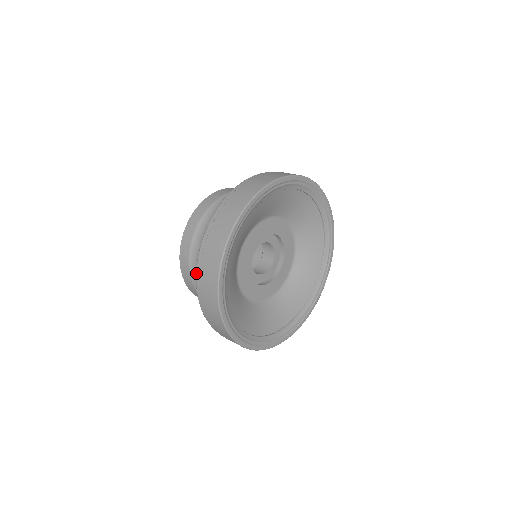
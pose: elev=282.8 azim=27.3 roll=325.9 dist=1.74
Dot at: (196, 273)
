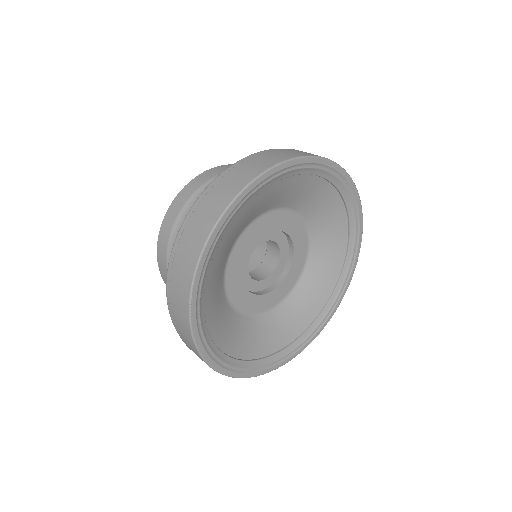
Dot at: occluded
